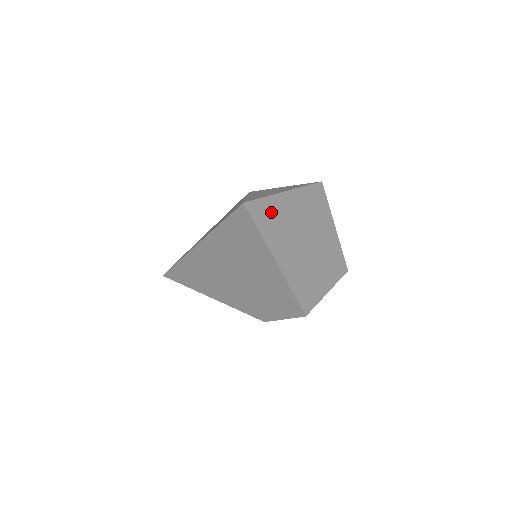
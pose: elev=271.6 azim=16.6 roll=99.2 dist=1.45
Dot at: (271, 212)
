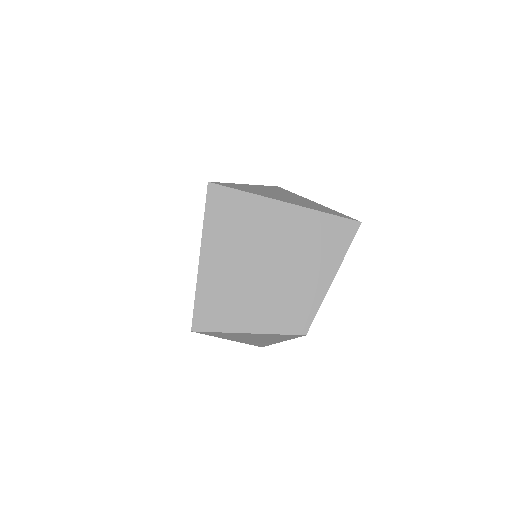
Dot at: (239, 210)
